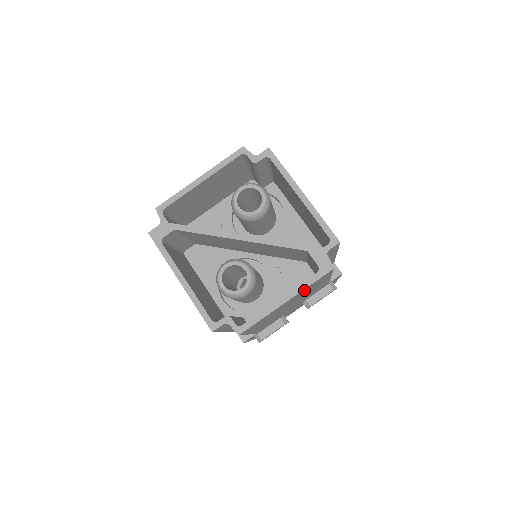
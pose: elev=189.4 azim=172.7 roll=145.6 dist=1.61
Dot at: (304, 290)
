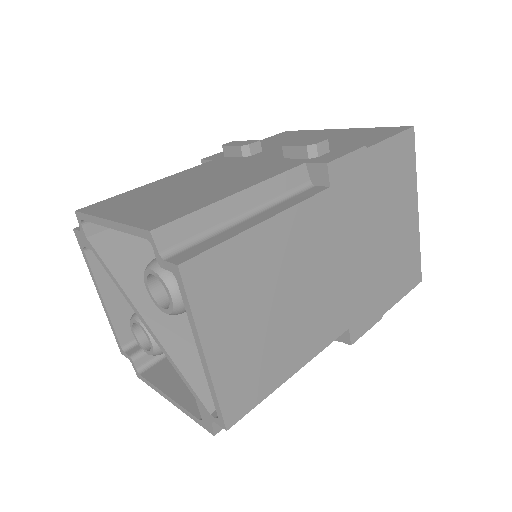
Dot at: occluded
